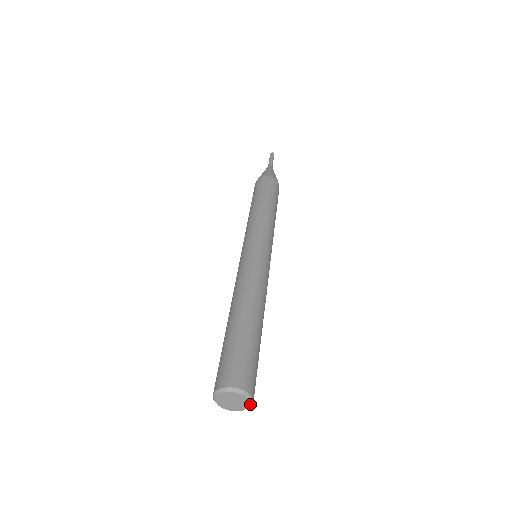
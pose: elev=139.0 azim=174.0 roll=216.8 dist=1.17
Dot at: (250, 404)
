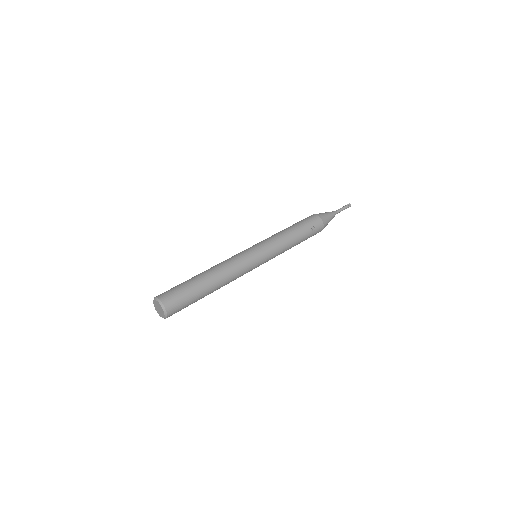
Dot at: (164, 317)
